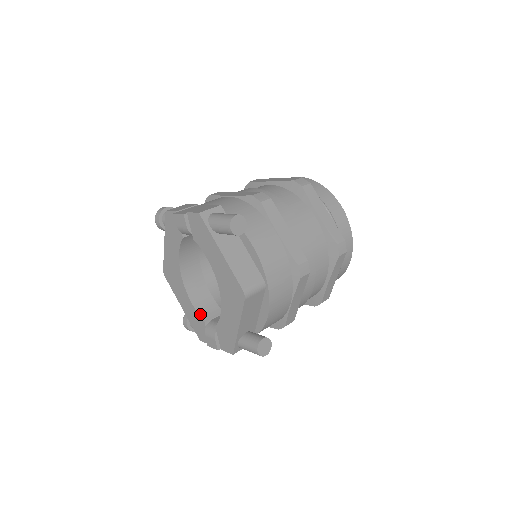
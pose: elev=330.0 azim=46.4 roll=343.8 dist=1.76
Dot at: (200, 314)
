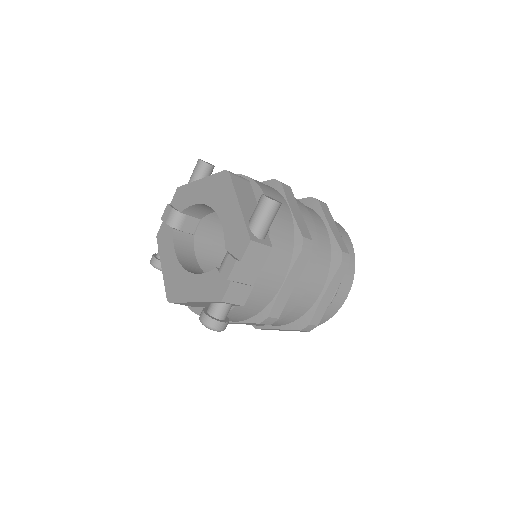
Dot at: (210, 272)
